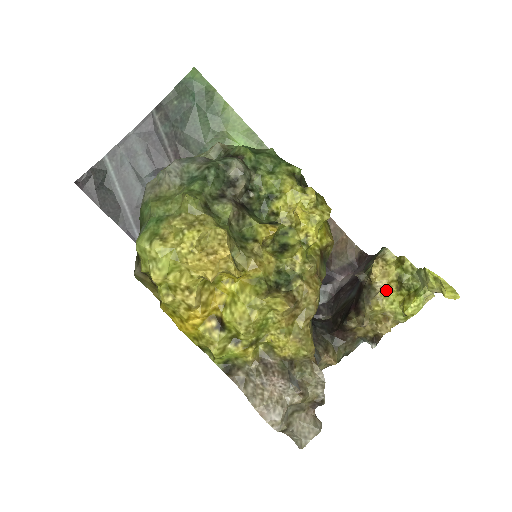
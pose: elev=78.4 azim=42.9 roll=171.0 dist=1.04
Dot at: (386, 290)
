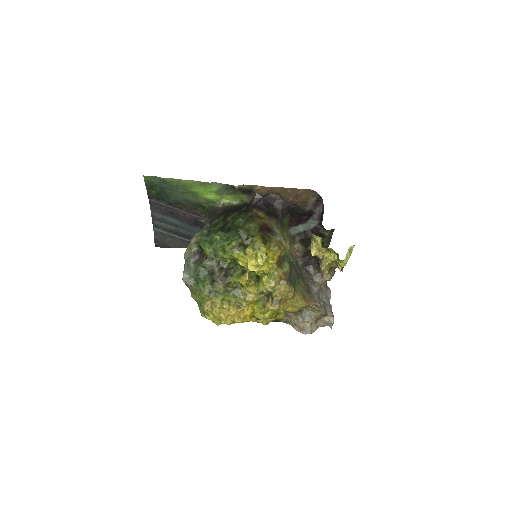
Dot at: (327, 253)
